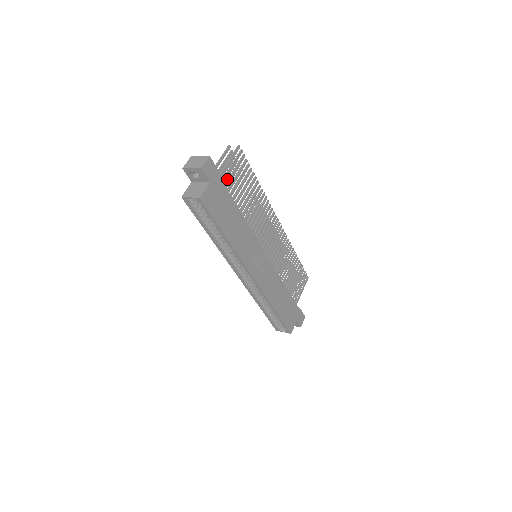
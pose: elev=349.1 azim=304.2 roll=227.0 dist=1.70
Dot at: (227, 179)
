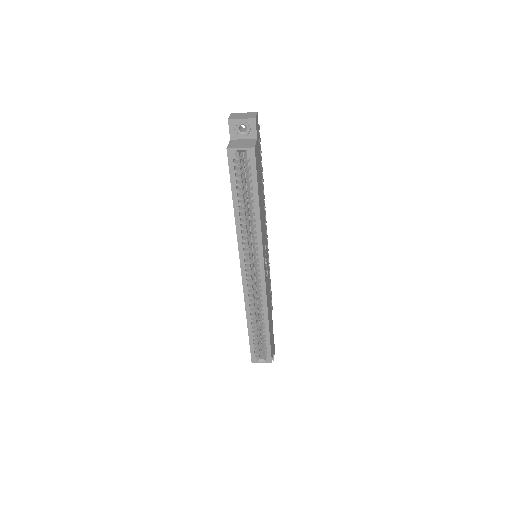
Dot at: occluded
